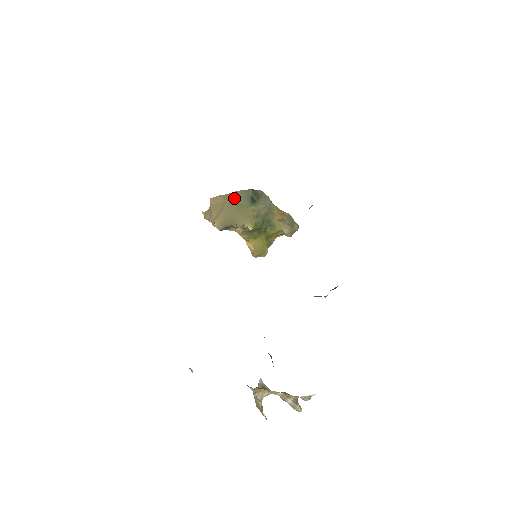
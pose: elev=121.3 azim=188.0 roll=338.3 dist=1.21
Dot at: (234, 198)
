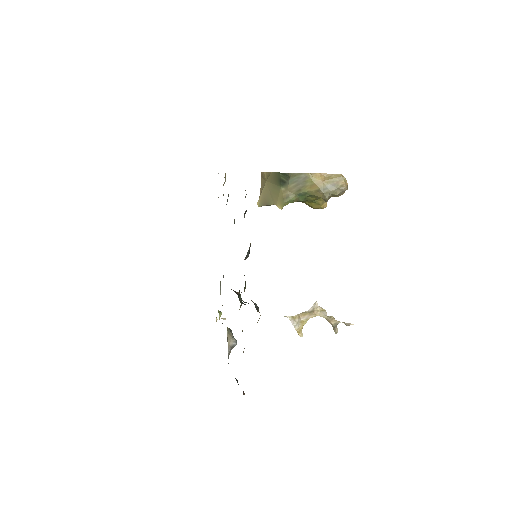
Dot at: (270, 179)
